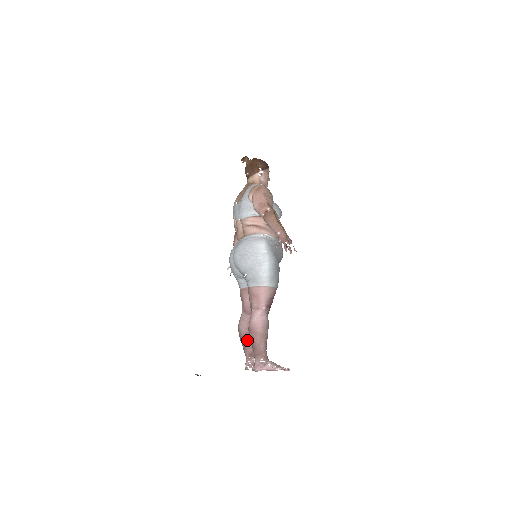
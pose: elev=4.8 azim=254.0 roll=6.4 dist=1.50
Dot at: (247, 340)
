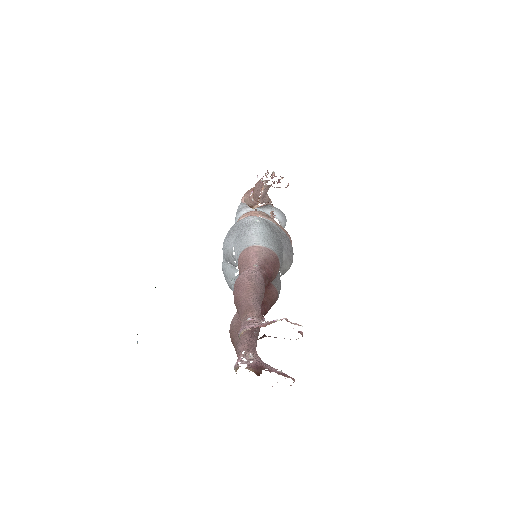
Dot at: occluded
